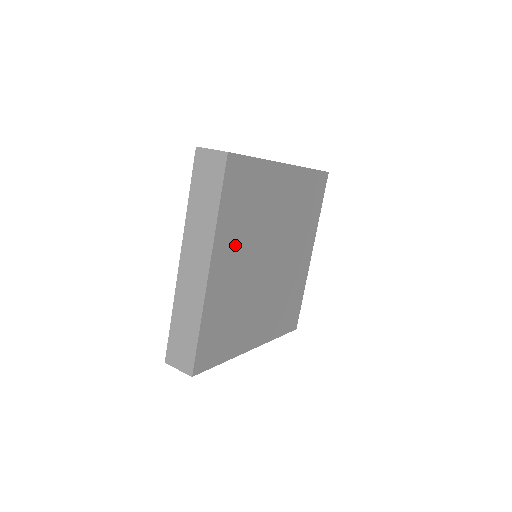
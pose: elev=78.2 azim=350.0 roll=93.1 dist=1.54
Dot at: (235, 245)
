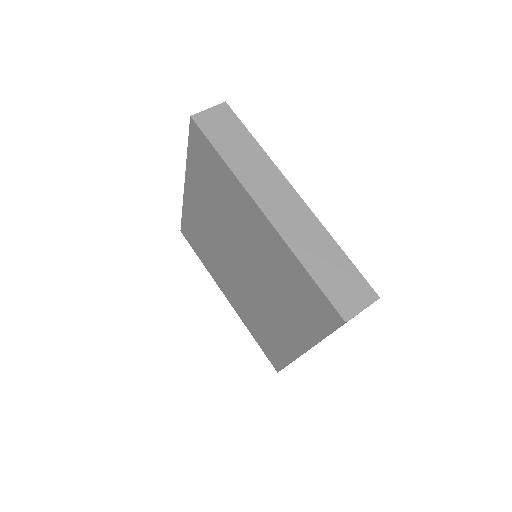
Dot at: occluded
